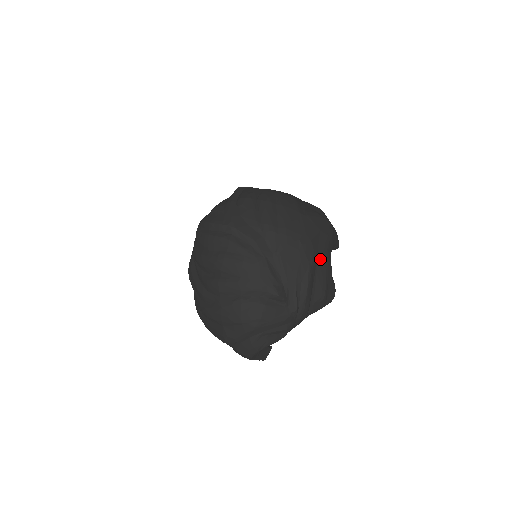
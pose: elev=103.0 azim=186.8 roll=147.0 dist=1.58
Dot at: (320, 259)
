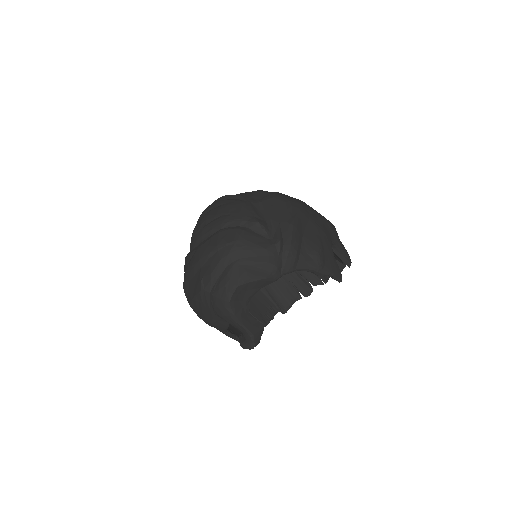
Dot at: (312, 221)
